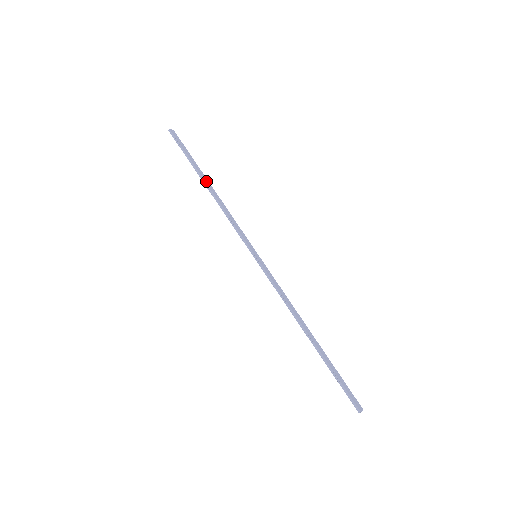
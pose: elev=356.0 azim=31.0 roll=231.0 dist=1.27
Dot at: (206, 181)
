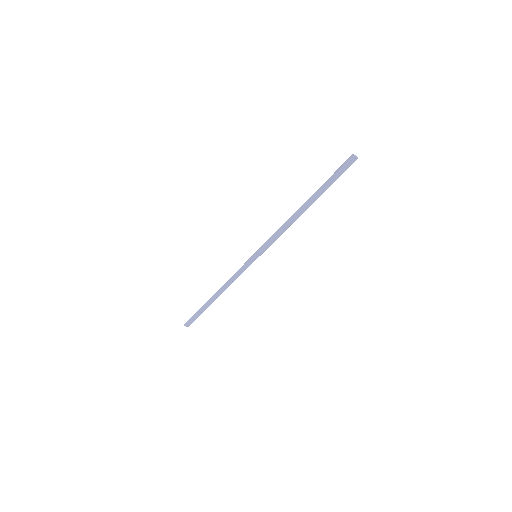
Dot at: (214, 298)
